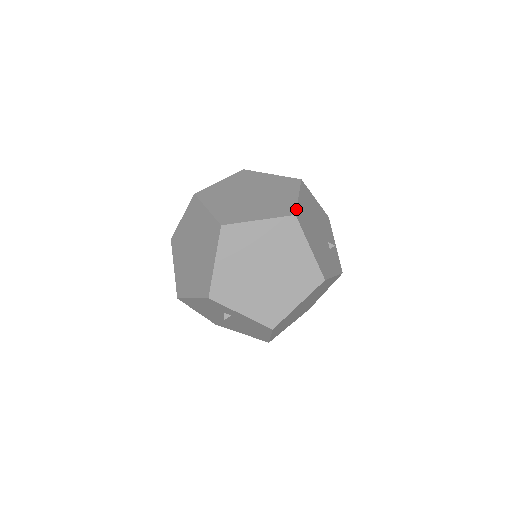
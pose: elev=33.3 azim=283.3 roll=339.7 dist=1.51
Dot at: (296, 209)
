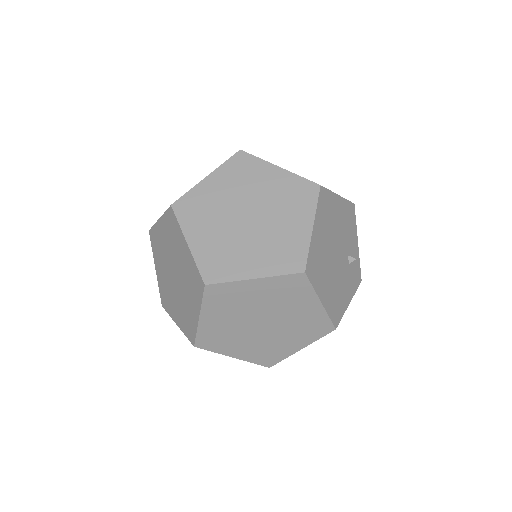
Dot at: (307, 259)
